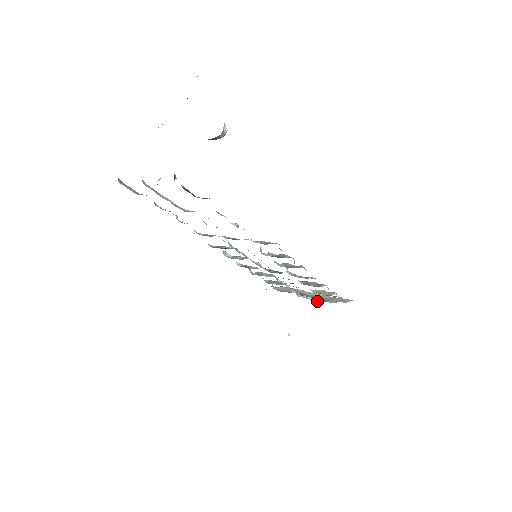
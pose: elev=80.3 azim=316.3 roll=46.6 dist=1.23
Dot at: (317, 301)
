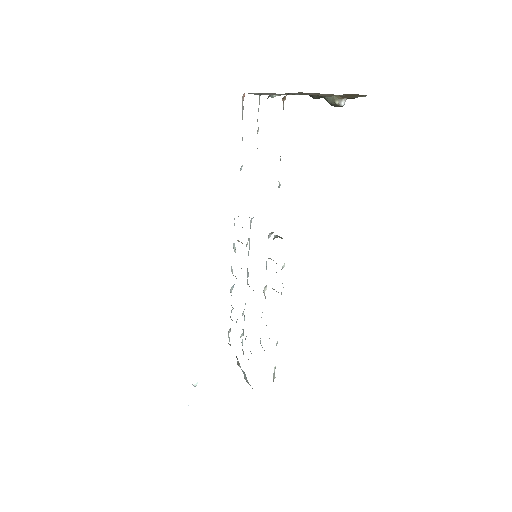
Dot at: (247, 381)
